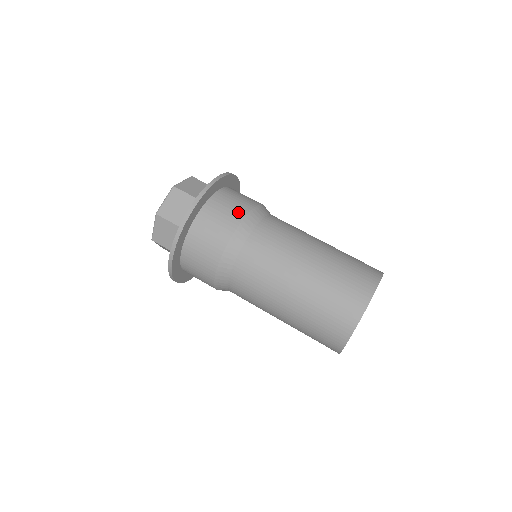
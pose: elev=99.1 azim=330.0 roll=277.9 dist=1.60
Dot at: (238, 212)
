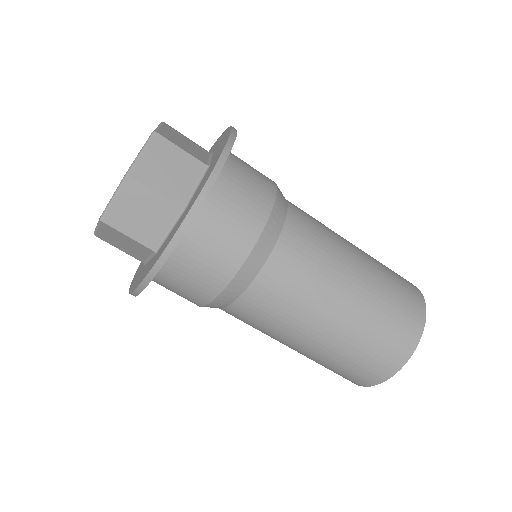
Dot at: (243, 238)
